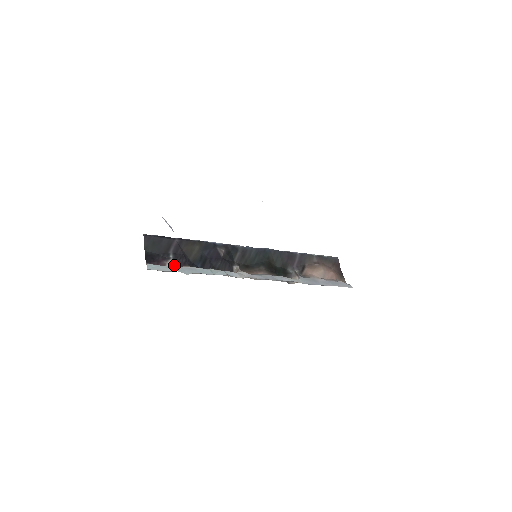
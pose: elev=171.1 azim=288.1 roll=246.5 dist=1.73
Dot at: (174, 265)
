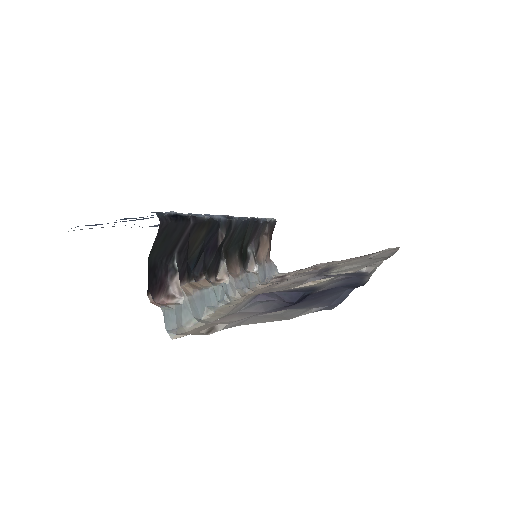
Dot at: (187, 296)
